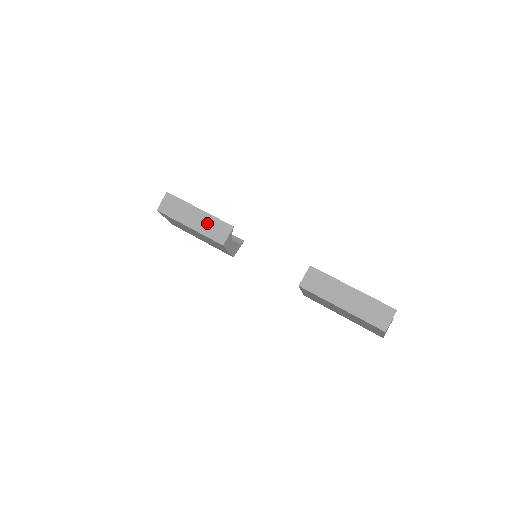
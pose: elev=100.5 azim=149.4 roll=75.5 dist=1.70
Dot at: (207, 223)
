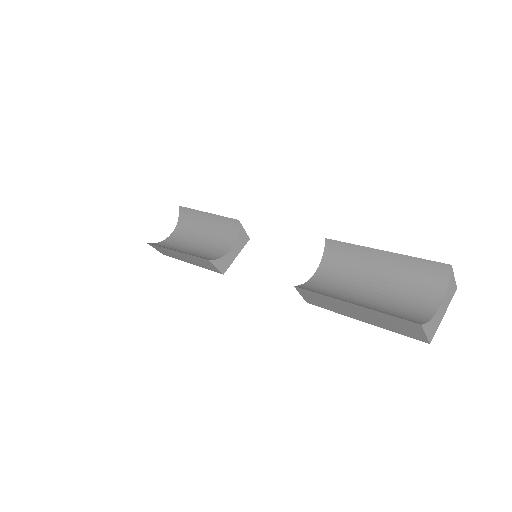
Dot at: (193, 260)
